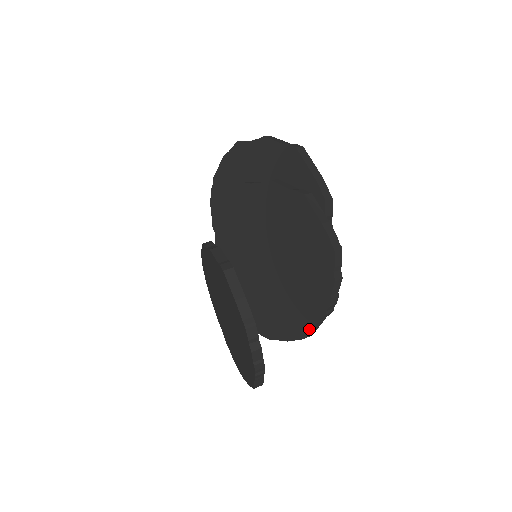
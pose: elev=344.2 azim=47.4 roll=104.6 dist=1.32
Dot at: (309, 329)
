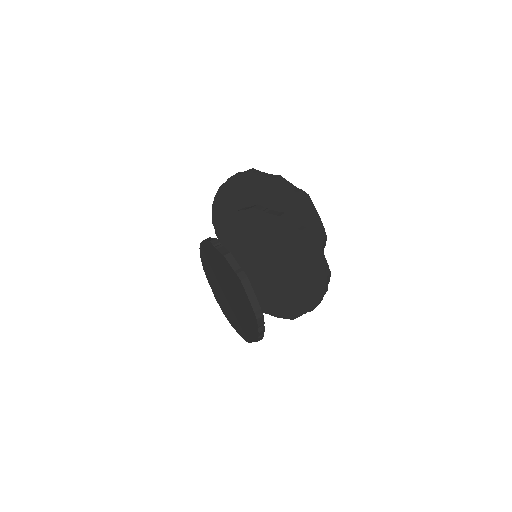
Dot at: (298, 315)
